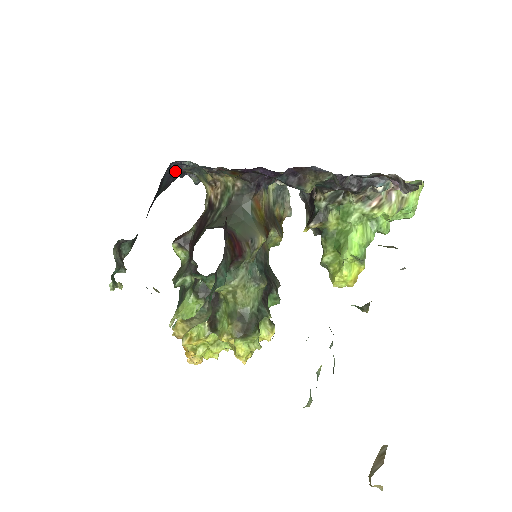
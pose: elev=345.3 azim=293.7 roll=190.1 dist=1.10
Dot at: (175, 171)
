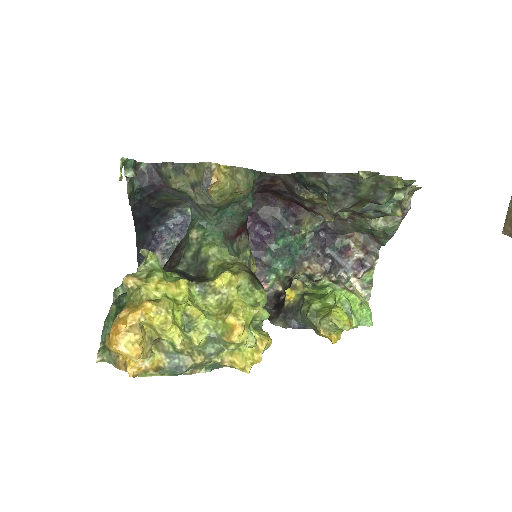
Dot at: (154, 242)
